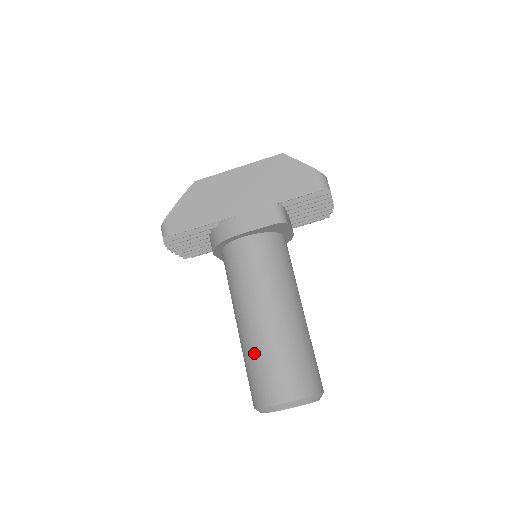
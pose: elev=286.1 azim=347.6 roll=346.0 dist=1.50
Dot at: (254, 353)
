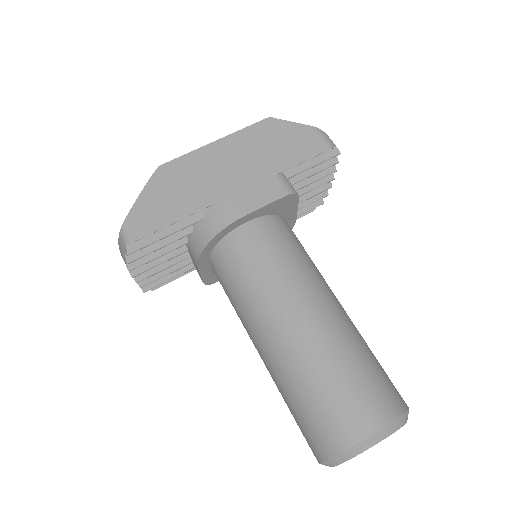
Dot at: (307, 373)
